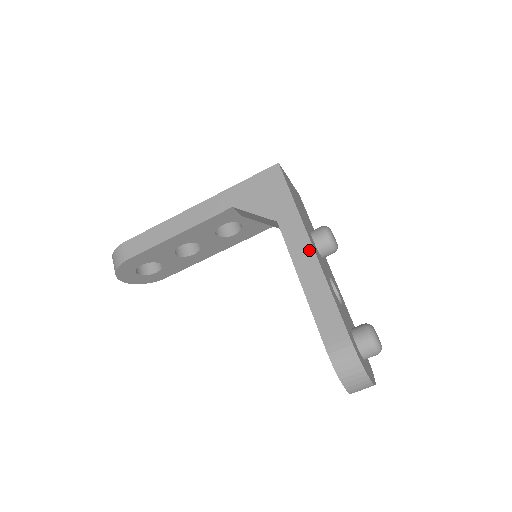
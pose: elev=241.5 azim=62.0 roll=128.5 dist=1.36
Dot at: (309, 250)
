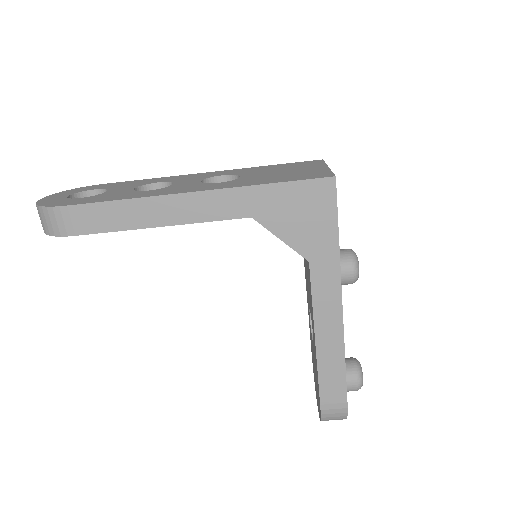
Dot at: (337, 310)
